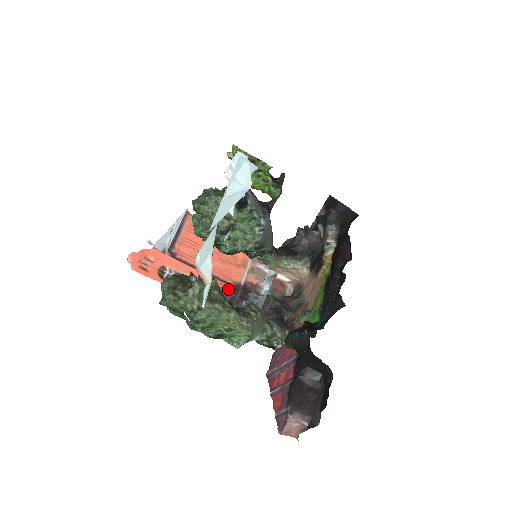
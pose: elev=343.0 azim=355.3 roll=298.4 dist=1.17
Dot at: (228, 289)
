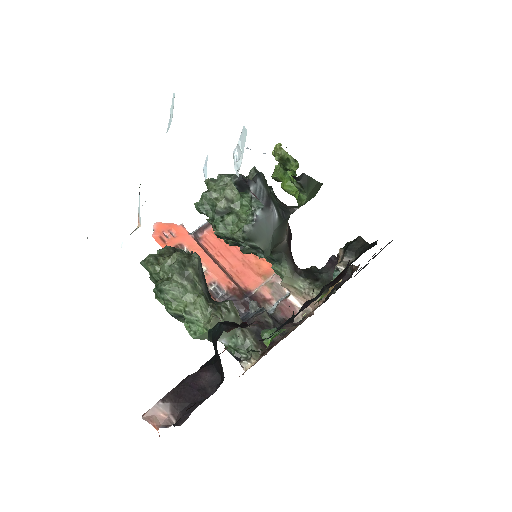
Dot at: (235, 291)
